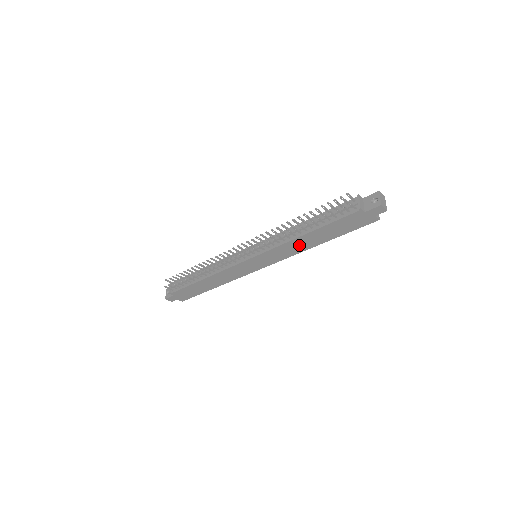
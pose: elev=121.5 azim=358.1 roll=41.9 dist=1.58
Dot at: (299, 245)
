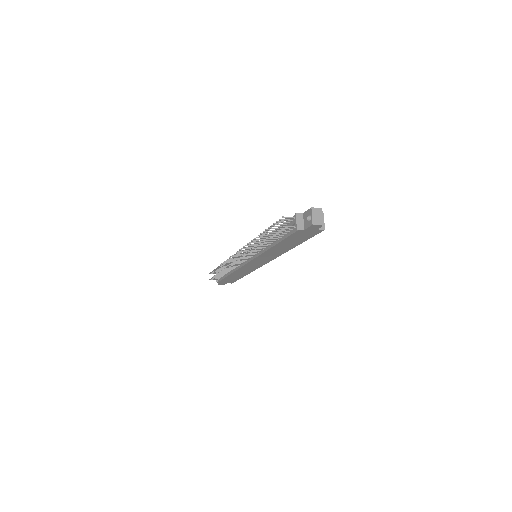
Dot at: (277, 251)
